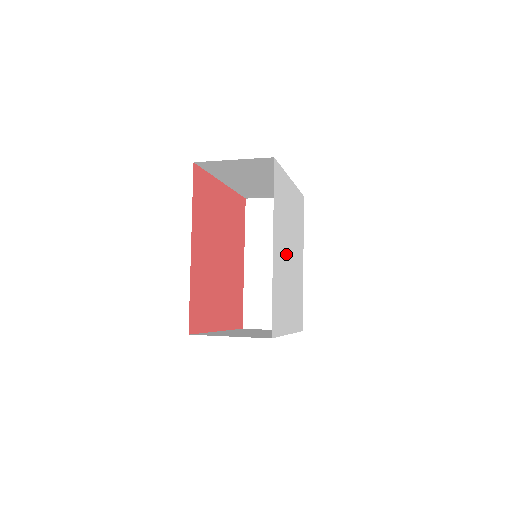
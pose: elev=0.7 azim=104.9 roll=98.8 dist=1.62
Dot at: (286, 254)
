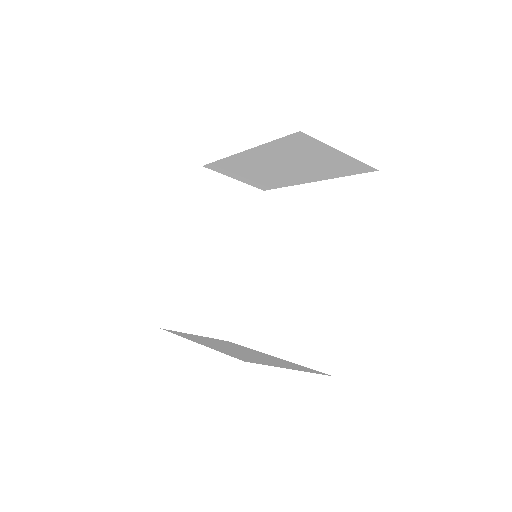
Dot at: occluded
